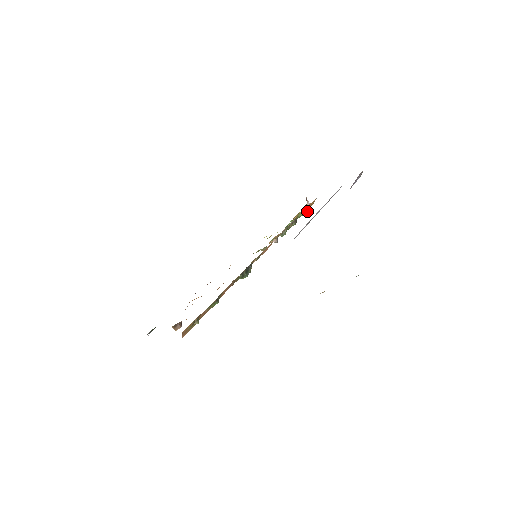
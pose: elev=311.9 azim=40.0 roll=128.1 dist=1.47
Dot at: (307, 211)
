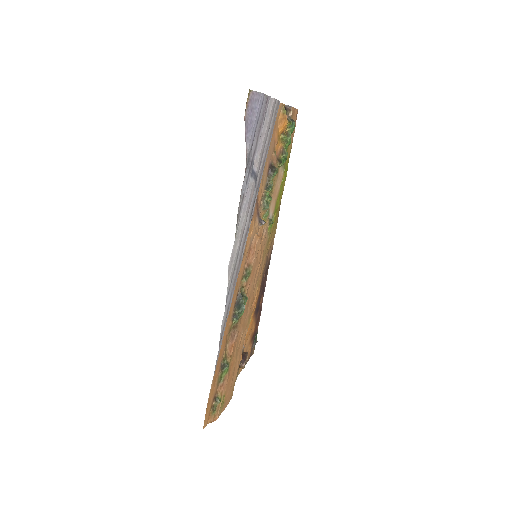
Dot at: (289, 123)
